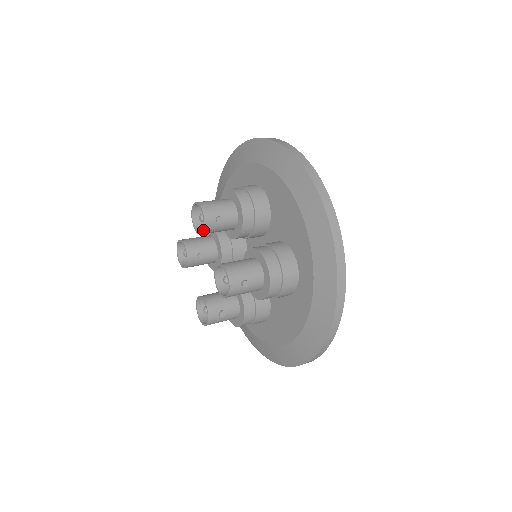
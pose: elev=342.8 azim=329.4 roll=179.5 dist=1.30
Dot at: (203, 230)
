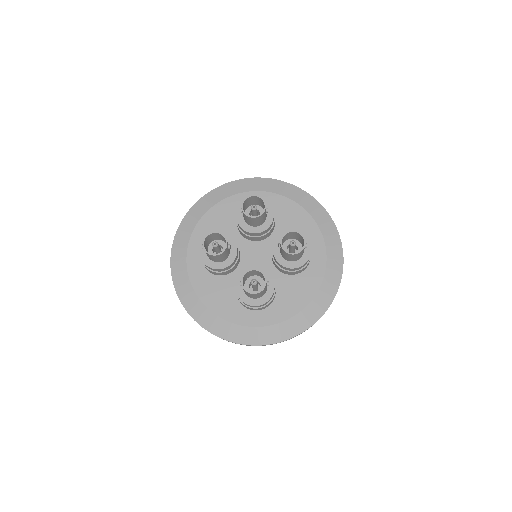
Dot at: (263, 213)
